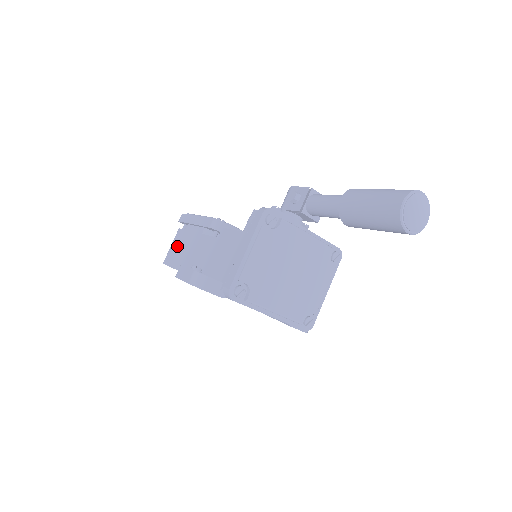
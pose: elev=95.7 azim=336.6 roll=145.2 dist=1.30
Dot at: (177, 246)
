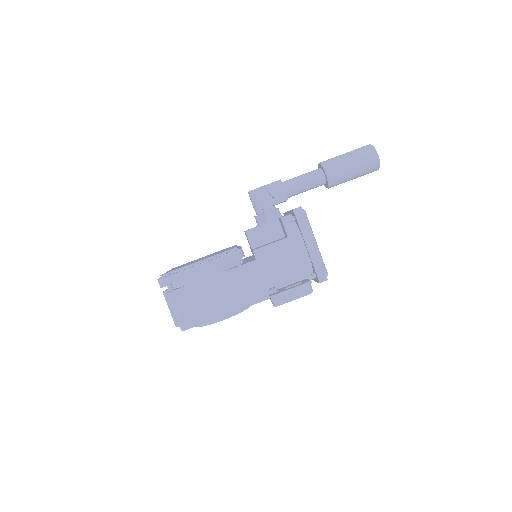
Dot at: (191, 304)
